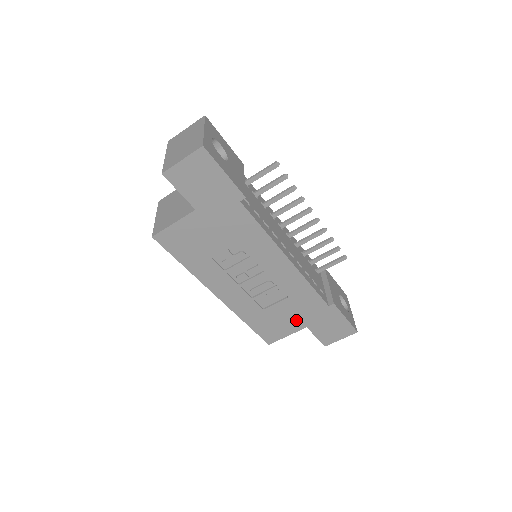
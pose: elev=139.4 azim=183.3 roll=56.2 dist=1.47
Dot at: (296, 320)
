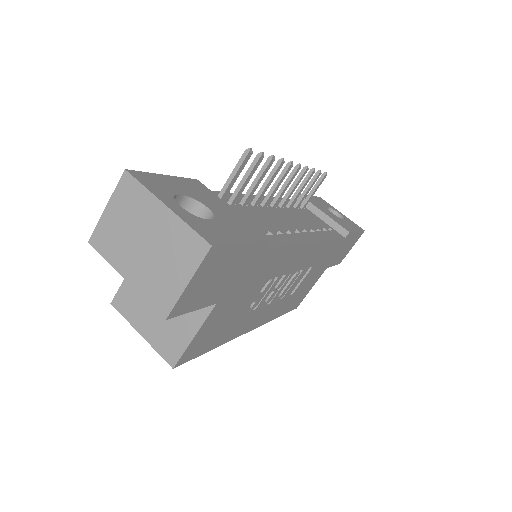
Dot at: (318, 273)
